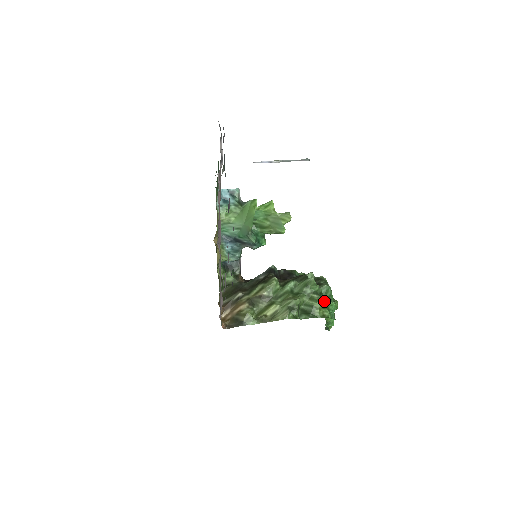
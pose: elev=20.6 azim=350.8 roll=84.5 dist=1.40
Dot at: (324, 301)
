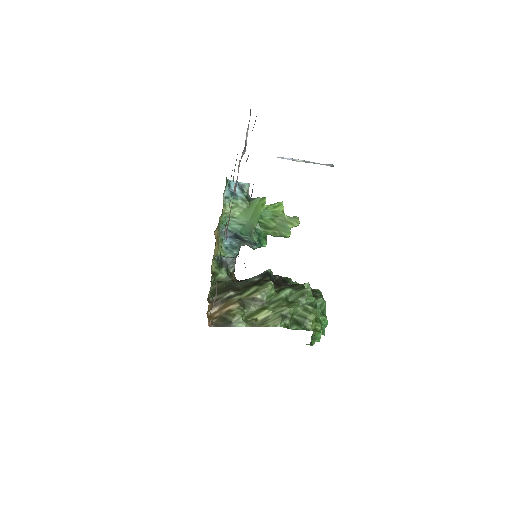
Dot at: occluded
